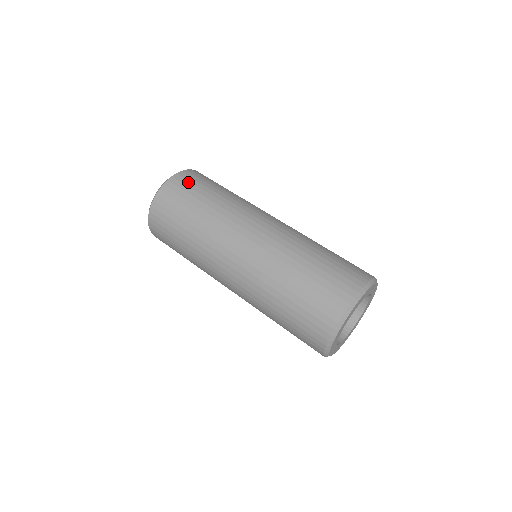
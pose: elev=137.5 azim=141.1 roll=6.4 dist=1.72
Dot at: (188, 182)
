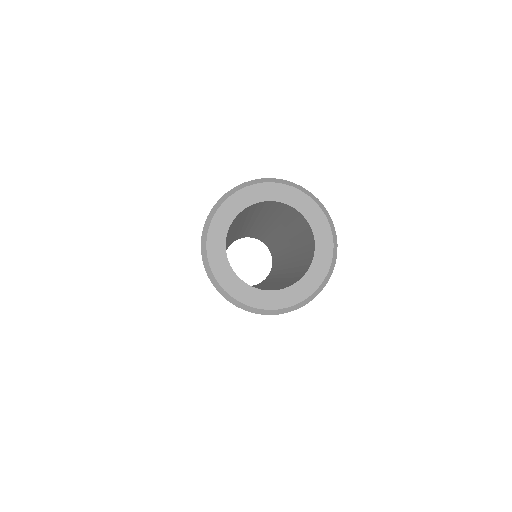
Dot at: occluded
